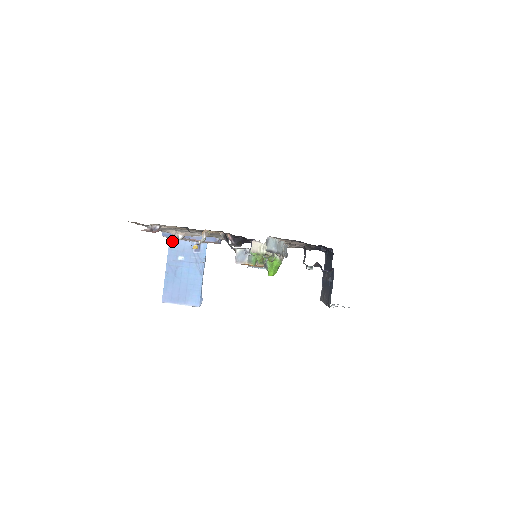
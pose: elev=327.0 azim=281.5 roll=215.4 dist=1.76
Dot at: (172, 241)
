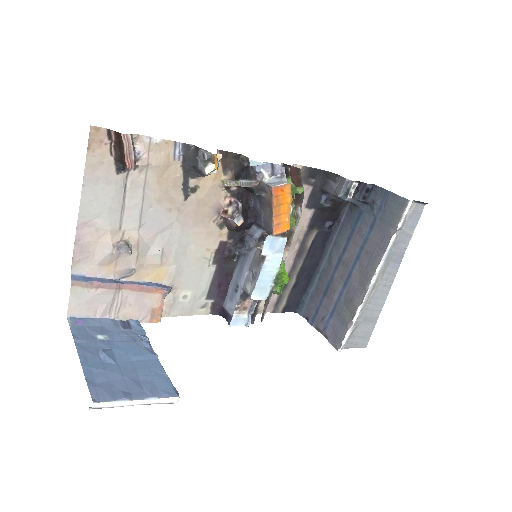
Dot at: (73, 319)
